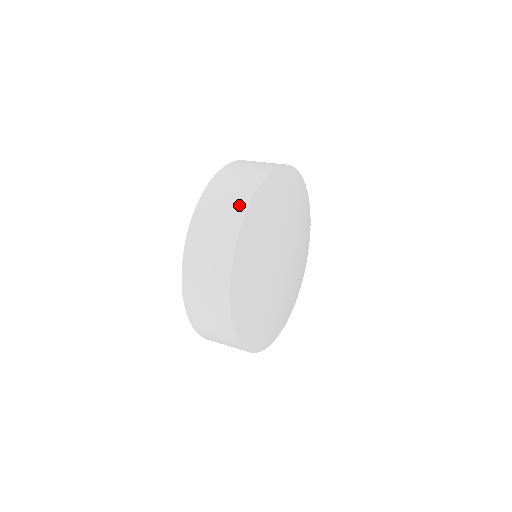
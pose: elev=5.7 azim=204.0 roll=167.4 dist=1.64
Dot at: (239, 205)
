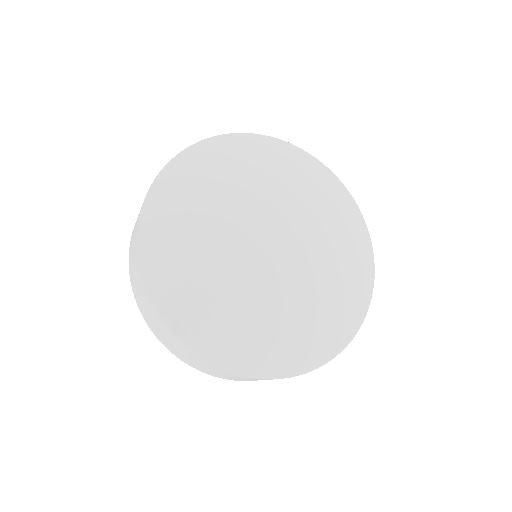
Dot at: occluded
